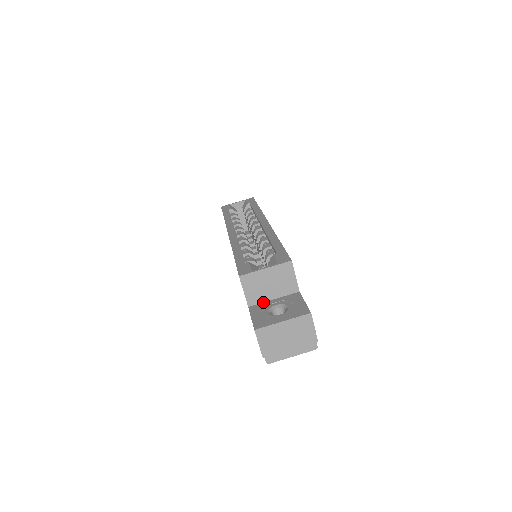
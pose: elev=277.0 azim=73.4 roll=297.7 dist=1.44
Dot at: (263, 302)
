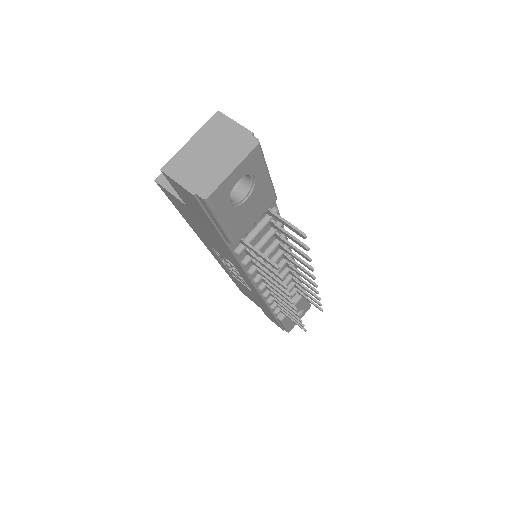
Dot at: occluded
